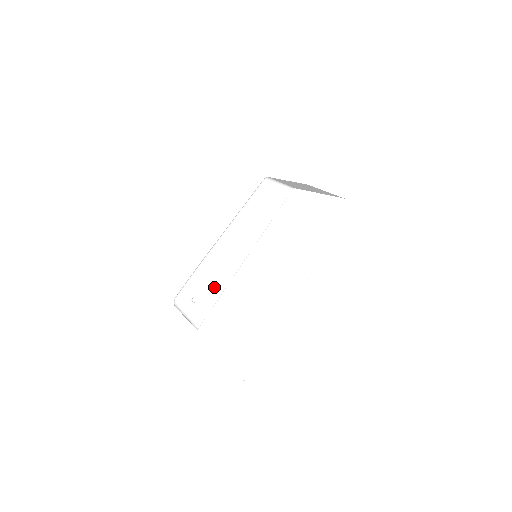
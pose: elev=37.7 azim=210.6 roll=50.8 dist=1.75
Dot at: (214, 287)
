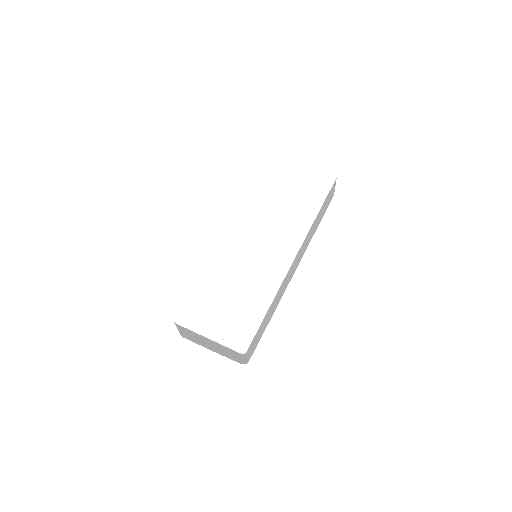
Dot at: occluded
